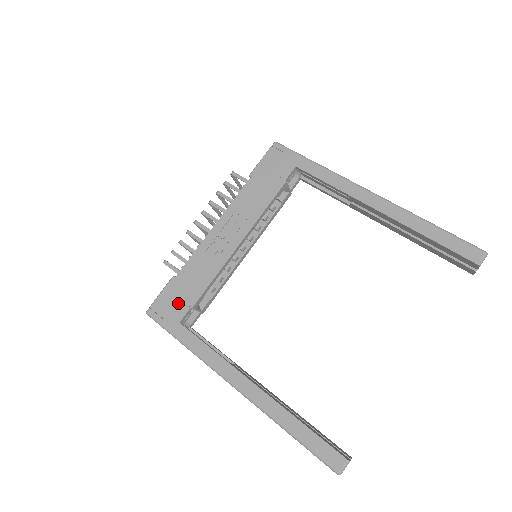
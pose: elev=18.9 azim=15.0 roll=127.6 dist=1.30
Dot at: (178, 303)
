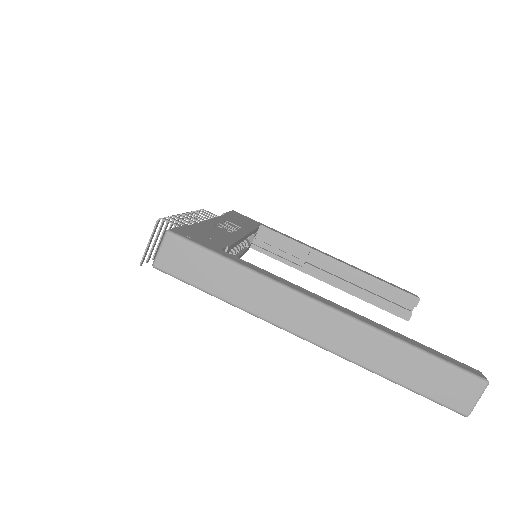
Dot at: (208, 238)
